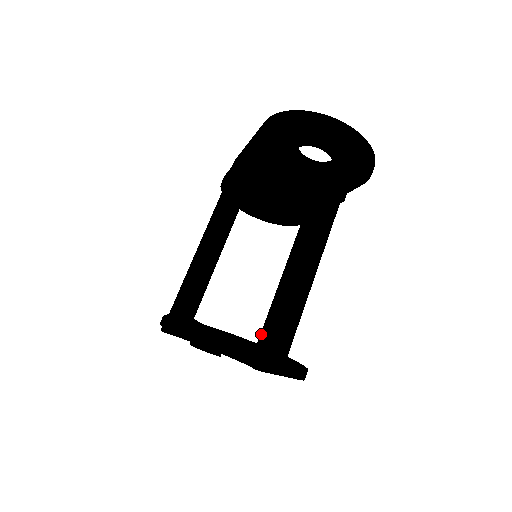
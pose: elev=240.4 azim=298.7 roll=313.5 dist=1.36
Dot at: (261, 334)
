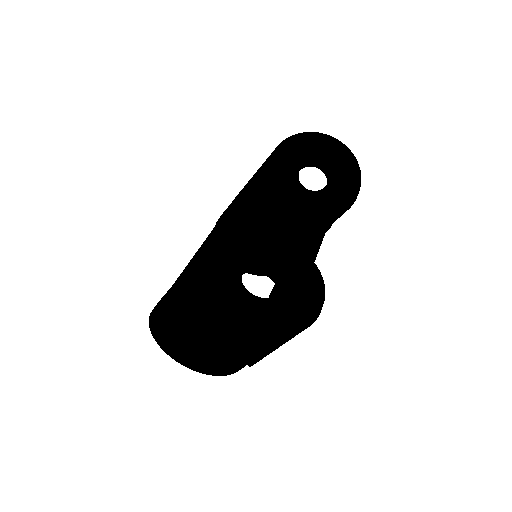
Dot at: occluded
